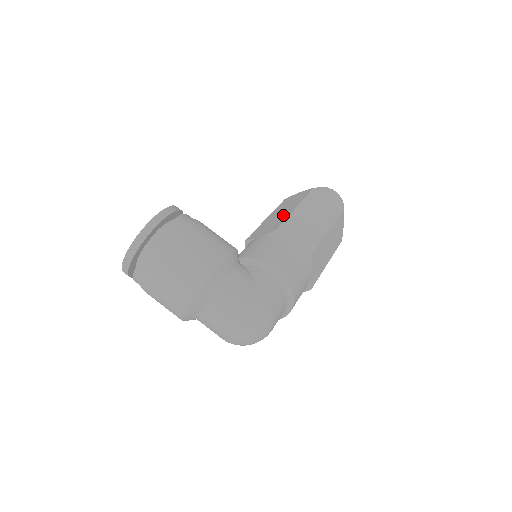
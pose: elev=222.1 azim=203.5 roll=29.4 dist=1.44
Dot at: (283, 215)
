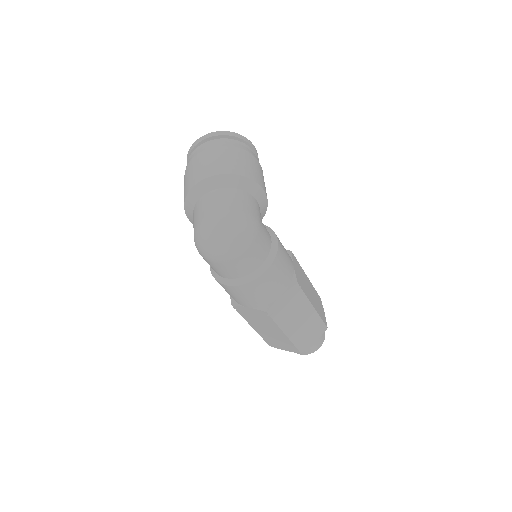
Dot at: occluded
